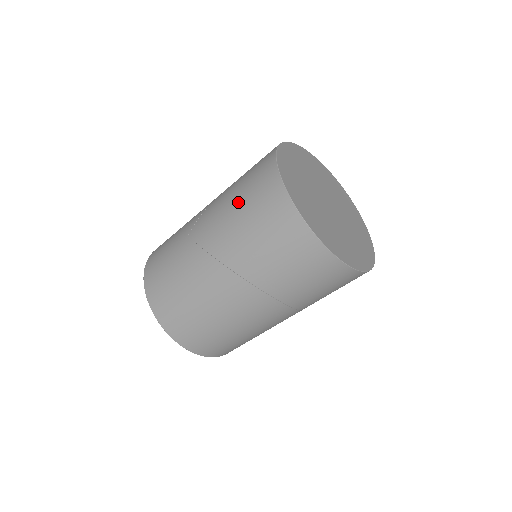
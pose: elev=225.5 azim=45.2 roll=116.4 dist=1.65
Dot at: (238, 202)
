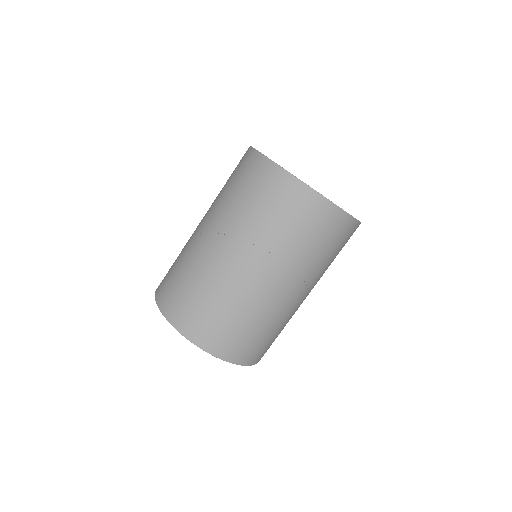
Dot at: (225, 186)
